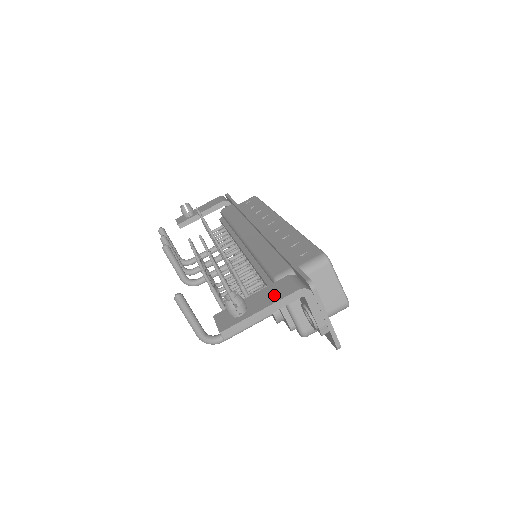
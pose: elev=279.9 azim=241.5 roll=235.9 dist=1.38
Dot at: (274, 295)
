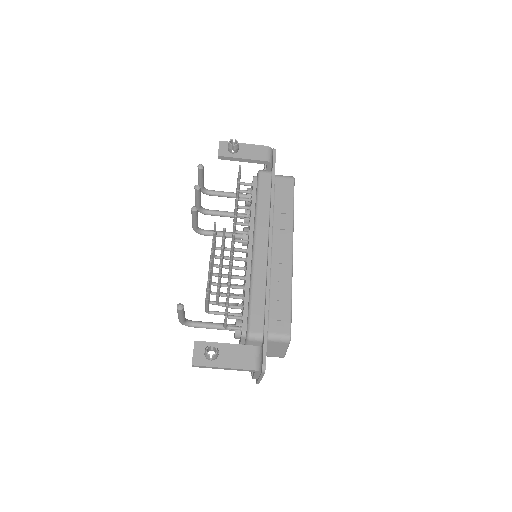
Dot at: (238, 360)
